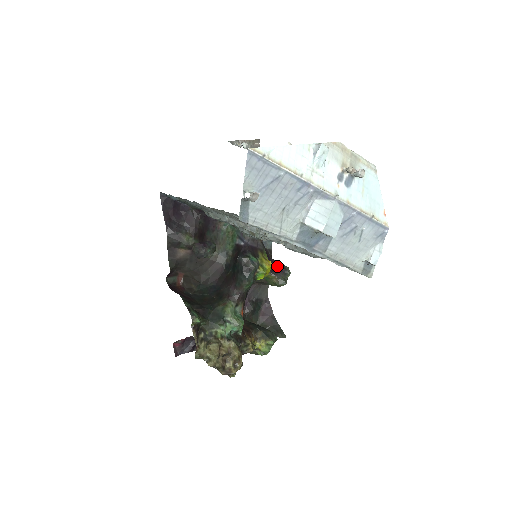
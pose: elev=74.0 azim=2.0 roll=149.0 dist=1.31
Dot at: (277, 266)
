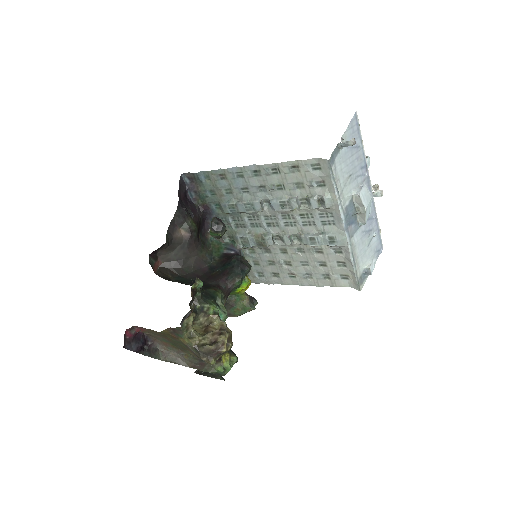
Dot at: occluded
